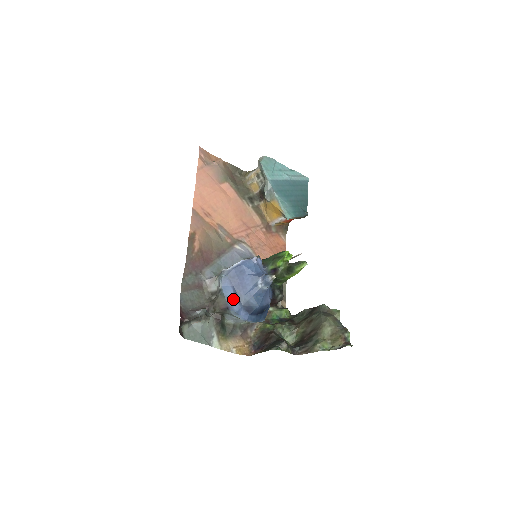
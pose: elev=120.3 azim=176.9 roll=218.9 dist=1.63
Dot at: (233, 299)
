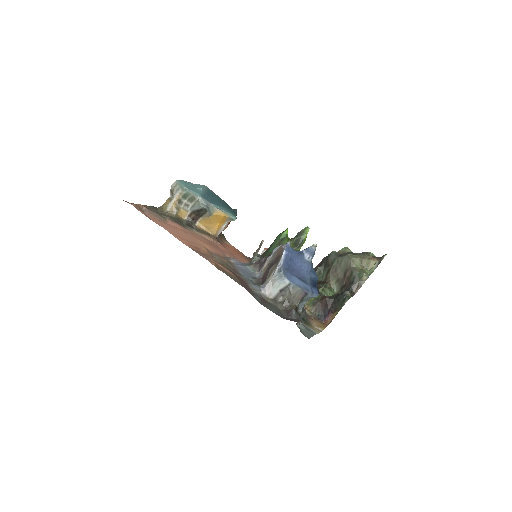
Dot at: (303, 284)
